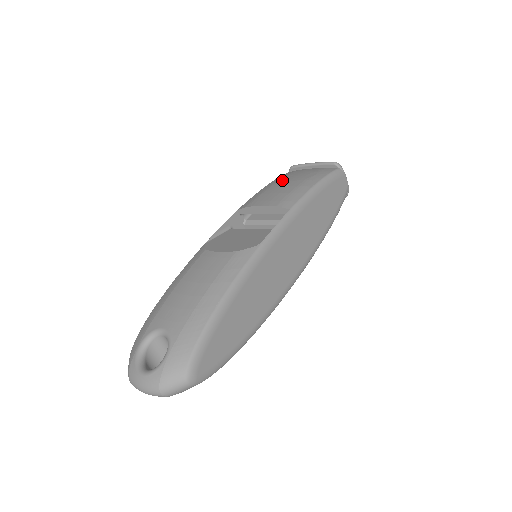
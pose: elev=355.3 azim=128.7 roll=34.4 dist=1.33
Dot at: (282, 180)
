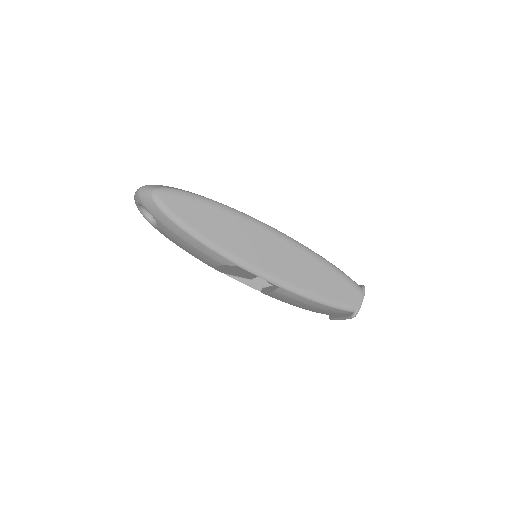
Dot at: occluded
